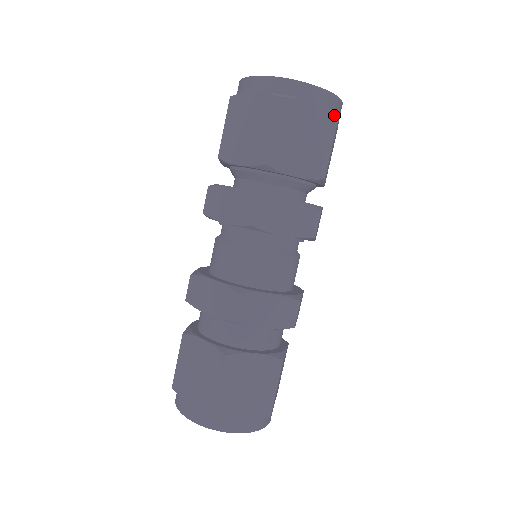
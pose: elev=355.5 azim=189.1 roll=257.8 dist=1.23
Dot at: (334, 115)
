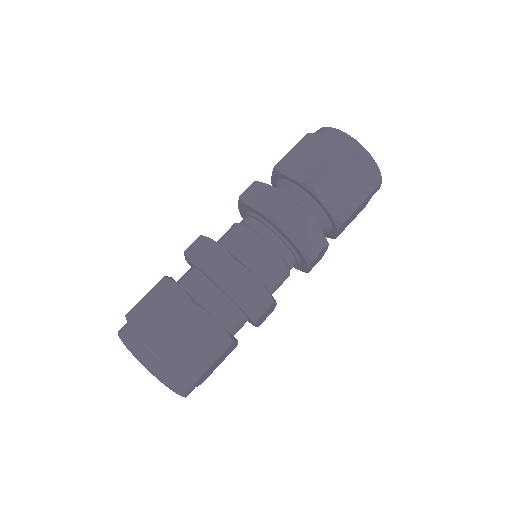
Dot at: occluded
